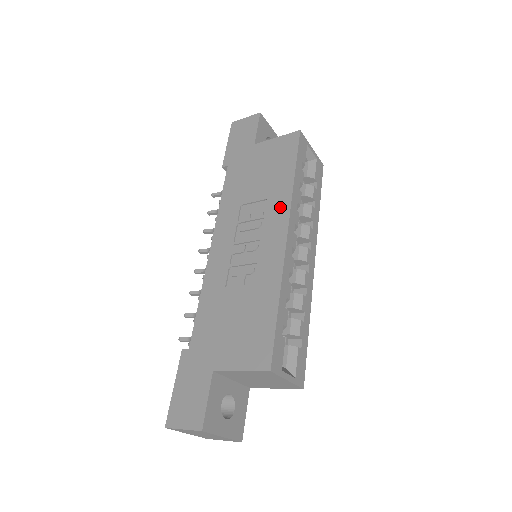
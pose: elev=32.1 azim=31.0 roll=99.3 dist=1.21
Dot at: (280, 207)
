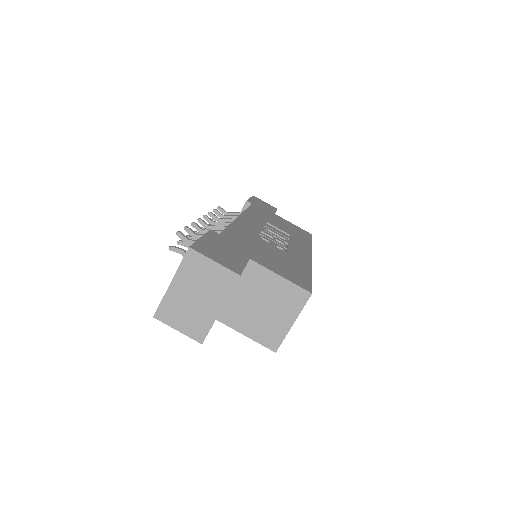
Dot at: (303, 244)
